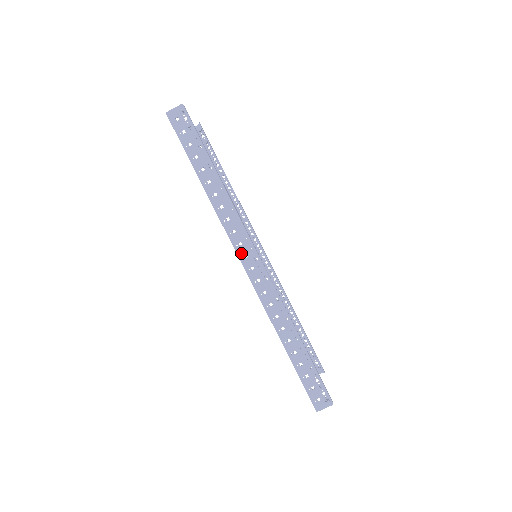
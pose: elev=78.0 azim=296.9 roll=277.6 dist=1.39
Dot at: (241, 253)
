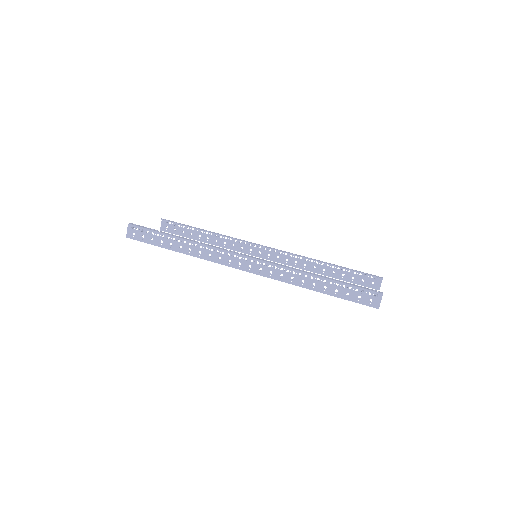
Dot at: (235, 265)
